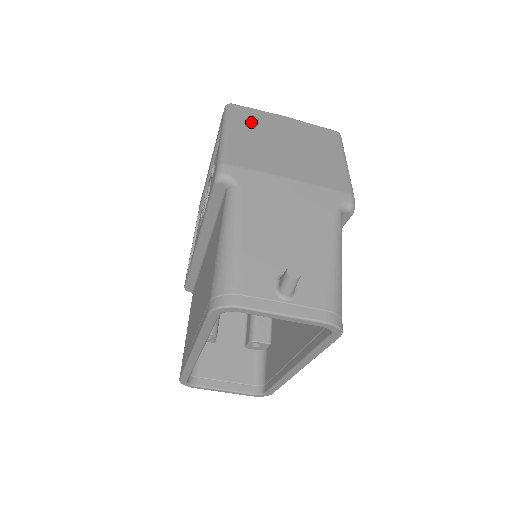
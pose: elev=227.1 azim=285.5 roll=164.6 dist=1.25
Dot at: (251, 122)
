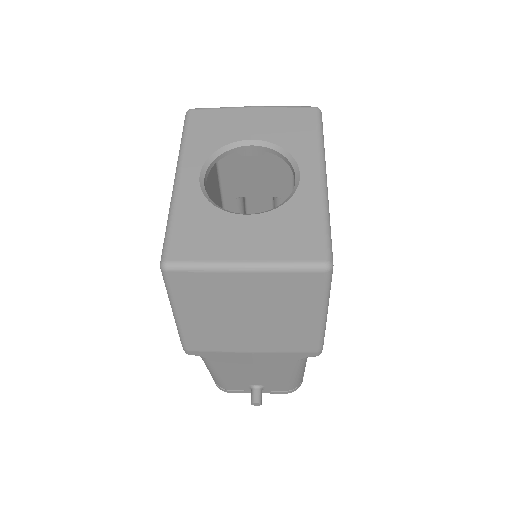
Dot at: (199, 296)
